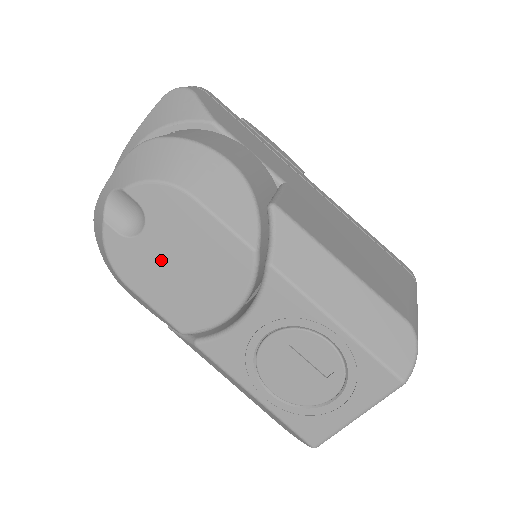
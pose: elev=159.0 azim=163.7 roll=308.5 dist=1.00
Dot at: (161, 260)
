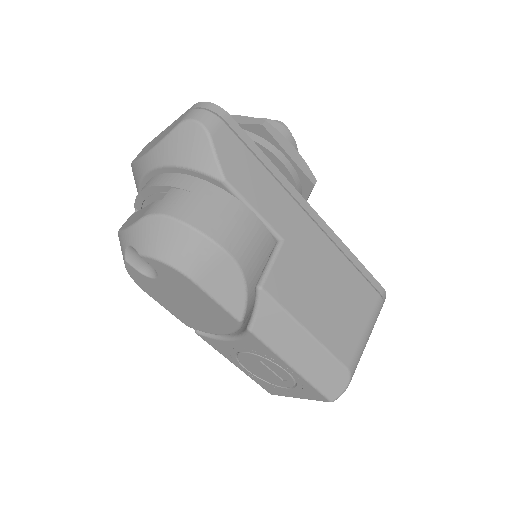
Dot at: (171, 295)
